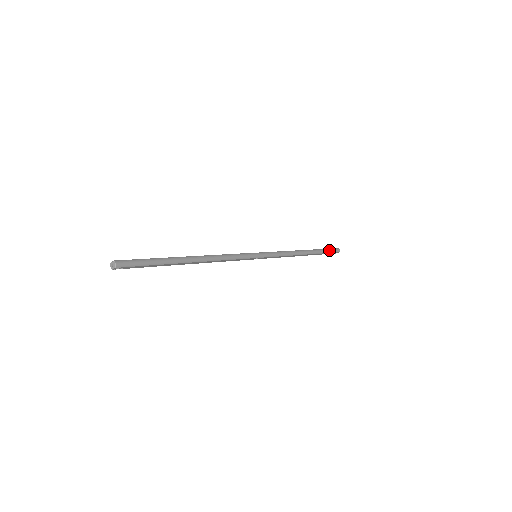
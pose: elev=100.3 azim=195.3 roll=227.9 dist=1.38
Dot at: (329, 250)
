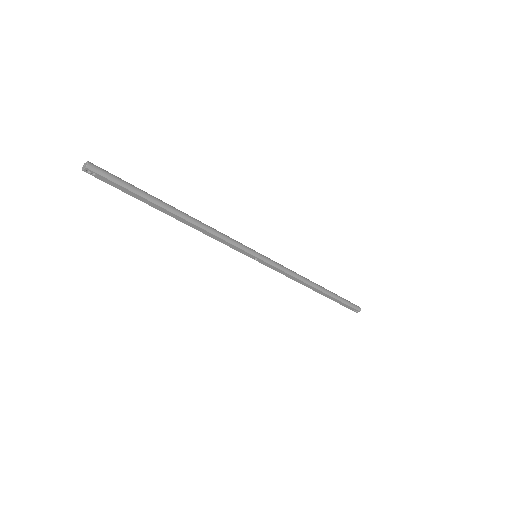
Dot at: (348, 302)
